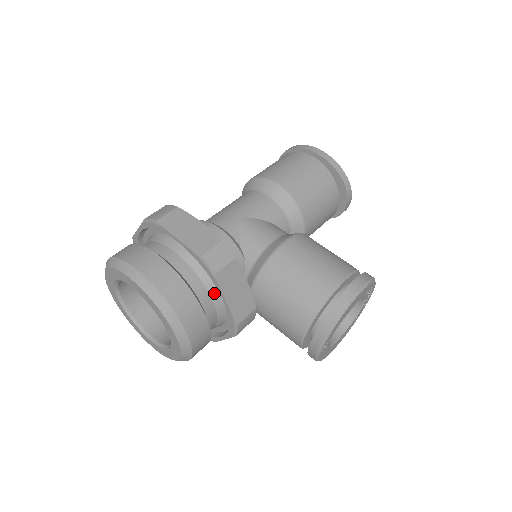
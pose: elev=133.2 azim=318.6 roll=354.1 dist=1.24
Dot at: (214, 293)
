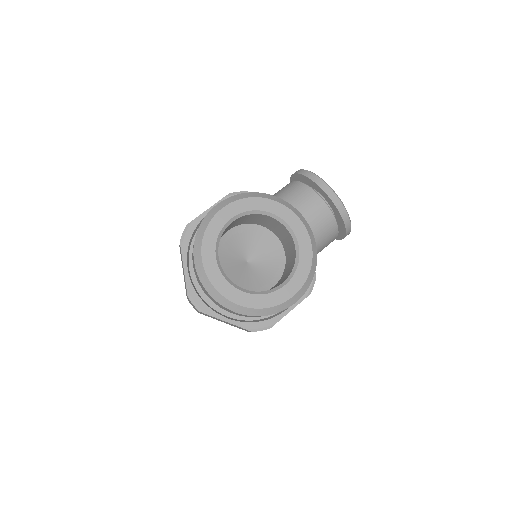
Dot at: occluded
